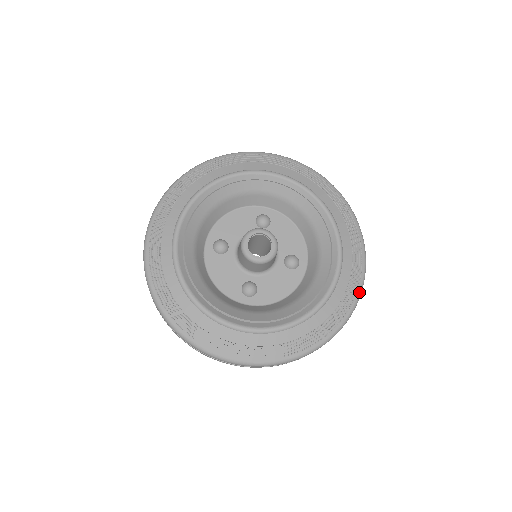
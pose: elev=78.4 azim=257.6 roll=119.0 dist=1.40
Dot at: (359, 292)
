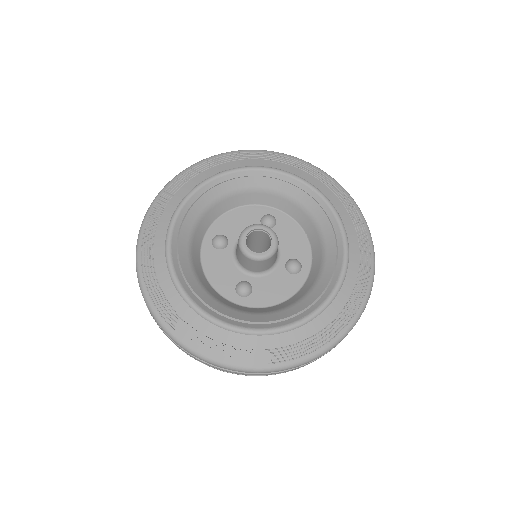
Dot at: (363, 305)
